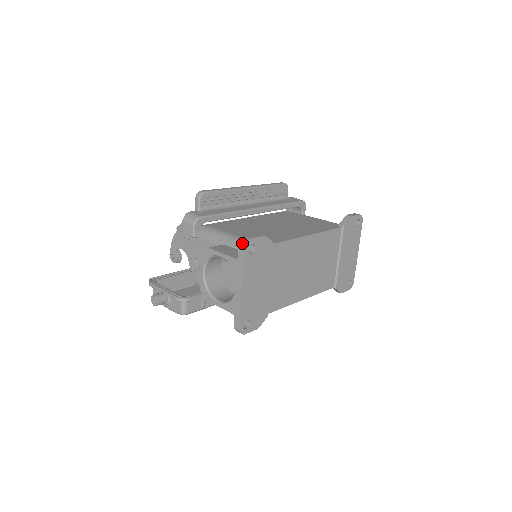
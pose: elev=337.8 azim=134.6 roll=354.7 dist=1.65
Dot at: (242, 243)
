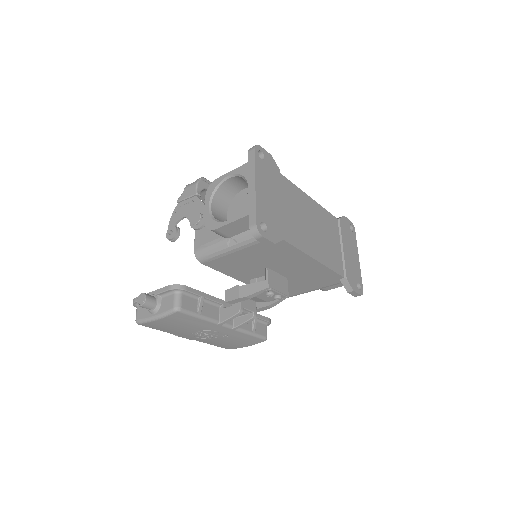
Dot at: (252, 147)
